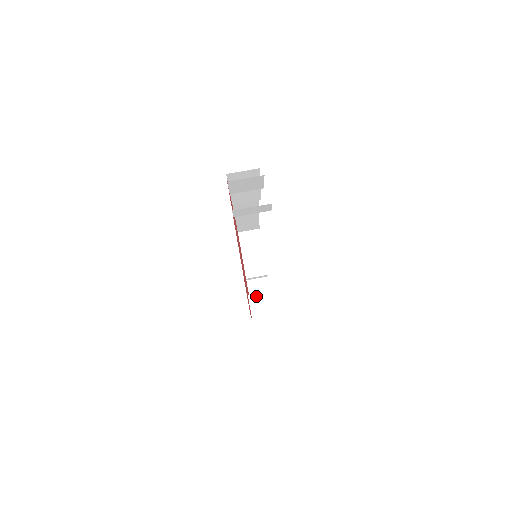
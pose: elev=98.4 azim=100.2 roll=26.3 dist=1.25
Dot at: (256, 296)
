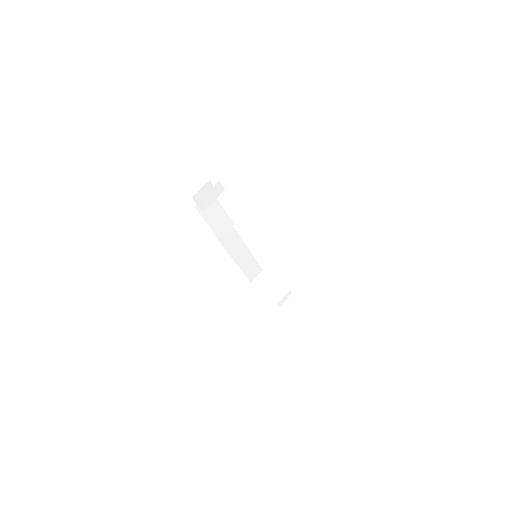
Dot at: (262, 257)
